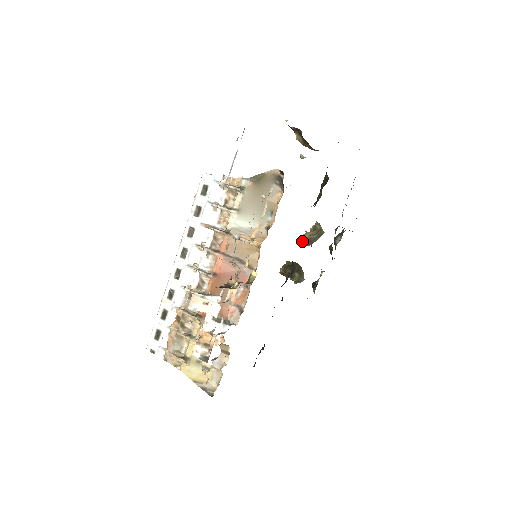
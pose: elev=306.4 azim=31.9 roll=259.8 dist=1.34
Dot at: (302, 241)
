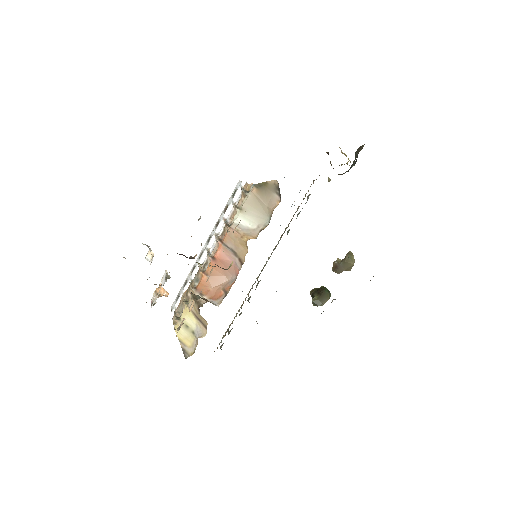
Dot at: (332, 267)
